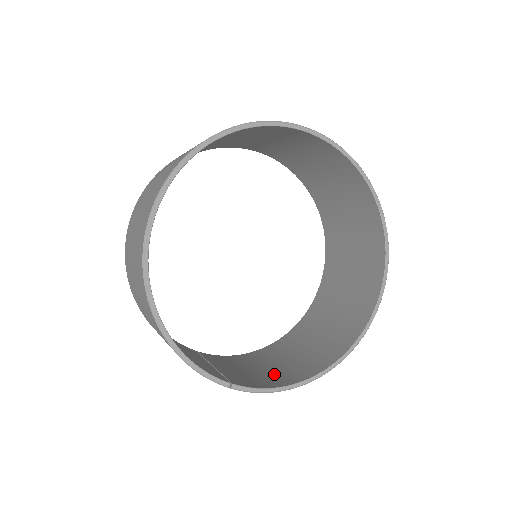
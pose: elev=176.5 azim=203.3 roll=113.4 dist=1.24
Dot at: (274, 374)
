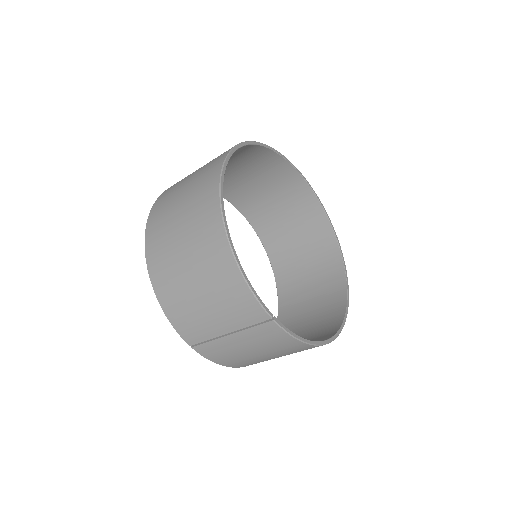
Dot at: occluded
